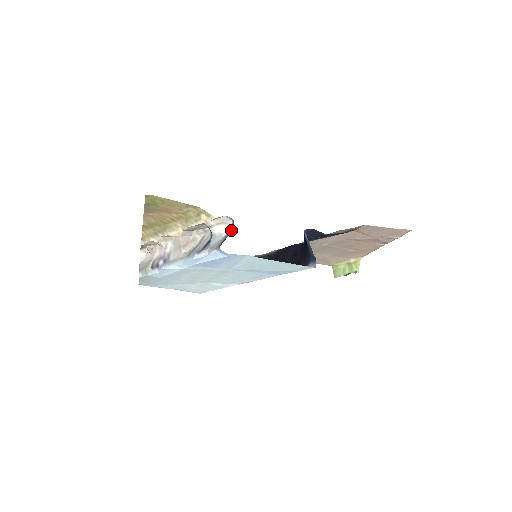
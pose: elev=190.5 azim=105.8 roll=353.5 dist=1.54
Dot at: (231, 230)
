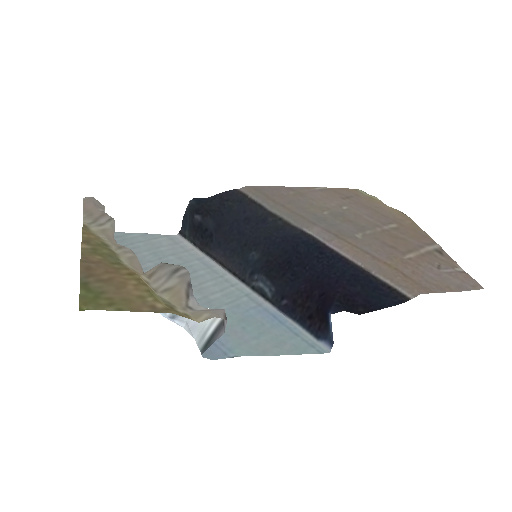
Dot at: (221, 323)
